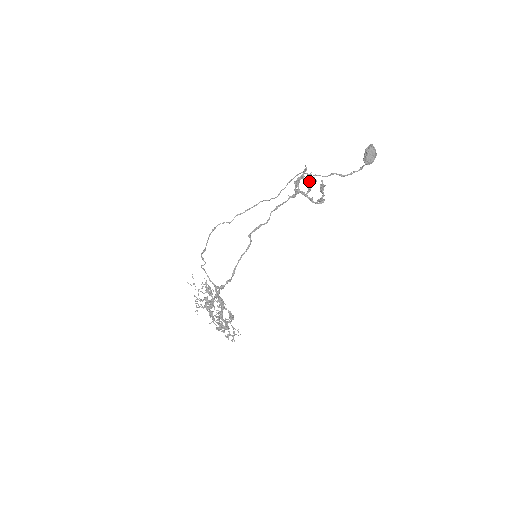
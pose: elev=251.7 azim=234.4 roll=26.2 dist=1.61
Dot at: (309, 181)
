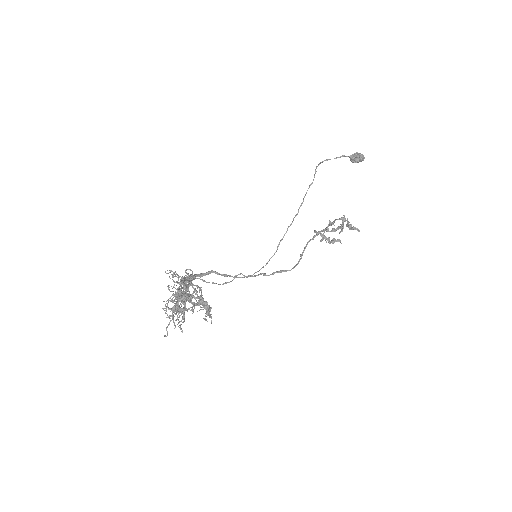
Dot at: occluded
